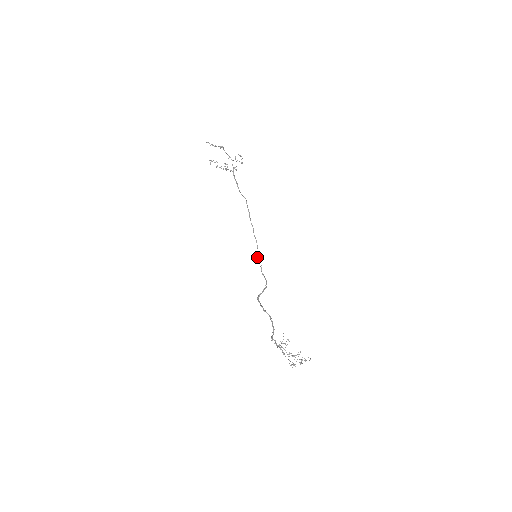
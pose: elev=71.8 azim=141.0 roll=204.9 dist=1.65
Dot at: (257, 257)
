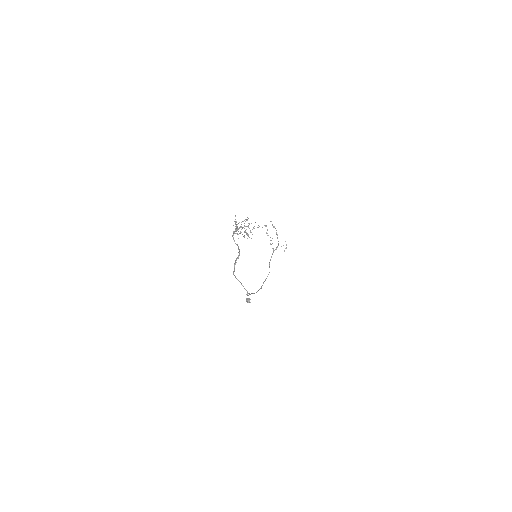
Dot at: (249, 298)
